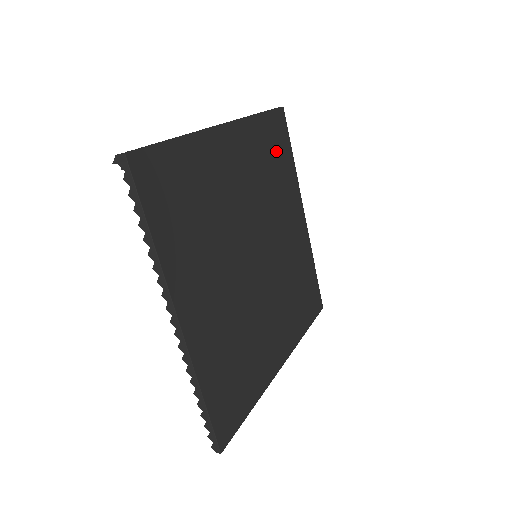
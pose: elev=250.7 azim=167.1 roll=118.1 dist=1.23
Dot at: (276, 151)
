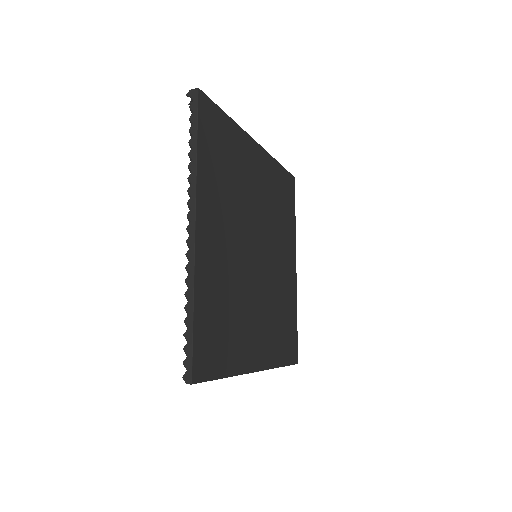
Dot at: (285, 199)
